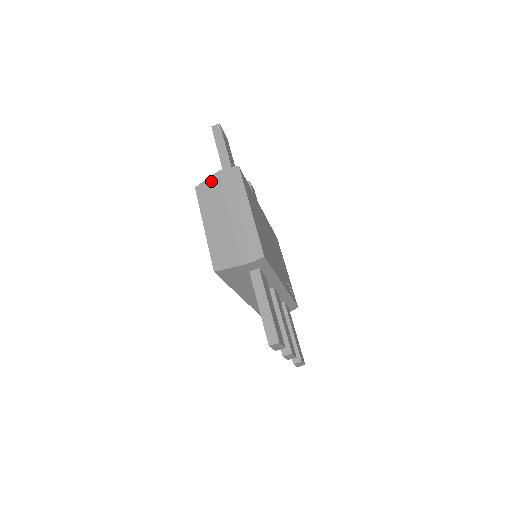
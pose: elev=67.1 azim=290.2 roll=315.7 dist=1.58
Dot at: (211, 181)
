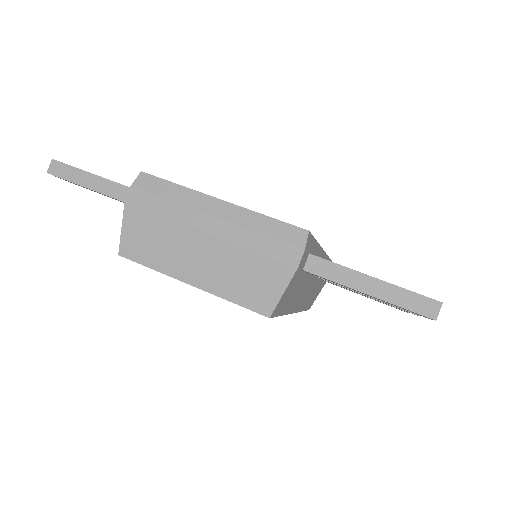
Dot at: (130, 225)
